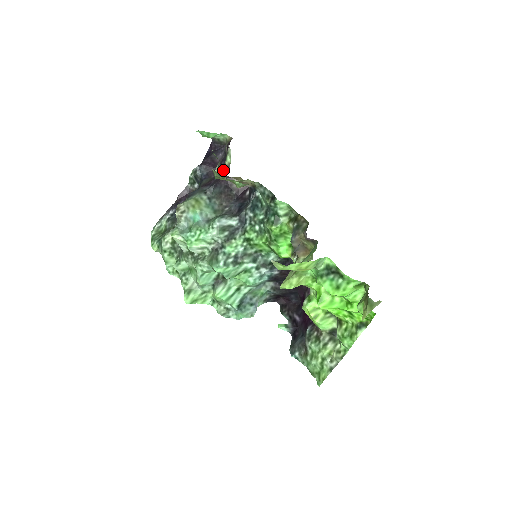
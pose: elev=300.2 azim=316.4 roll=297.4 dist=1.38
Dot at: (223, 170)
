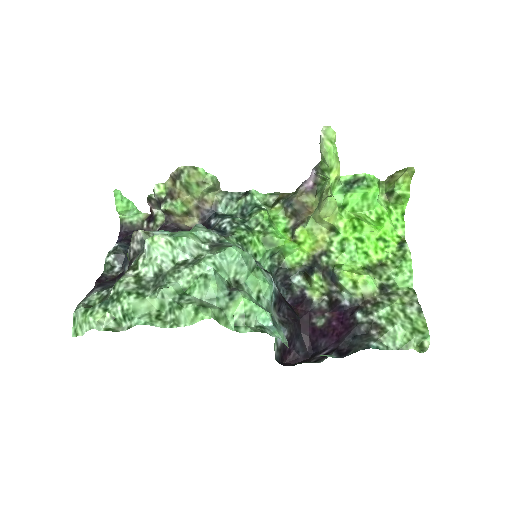
Dot at: occluded
